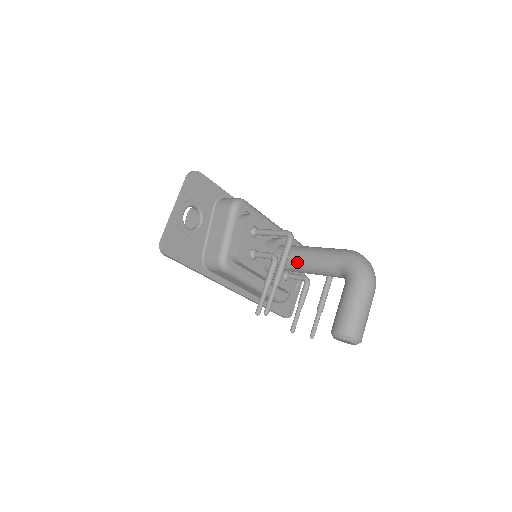
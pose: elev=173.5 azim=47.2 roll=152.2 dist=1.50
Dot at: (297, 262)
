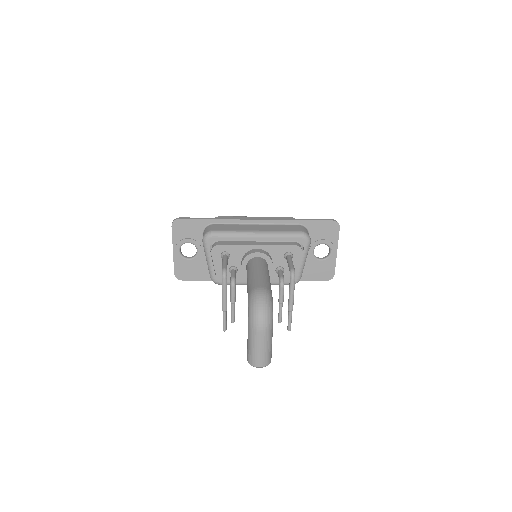
Dot at: occluded
